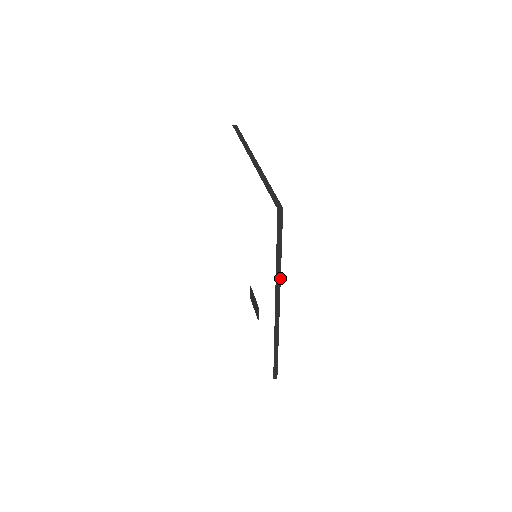
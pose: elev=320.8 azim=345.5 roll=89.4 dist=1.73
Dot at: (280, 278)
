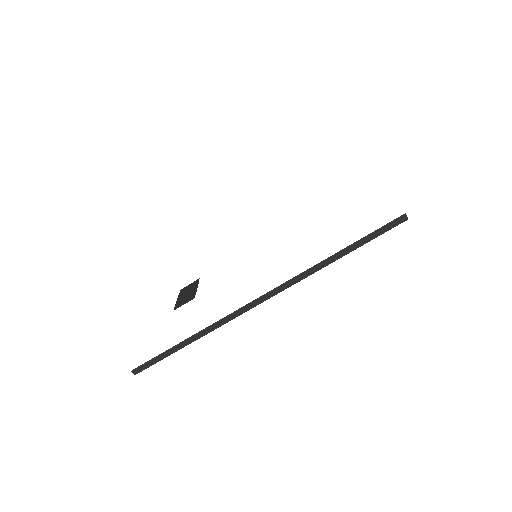
Dot at: (307, 276)
